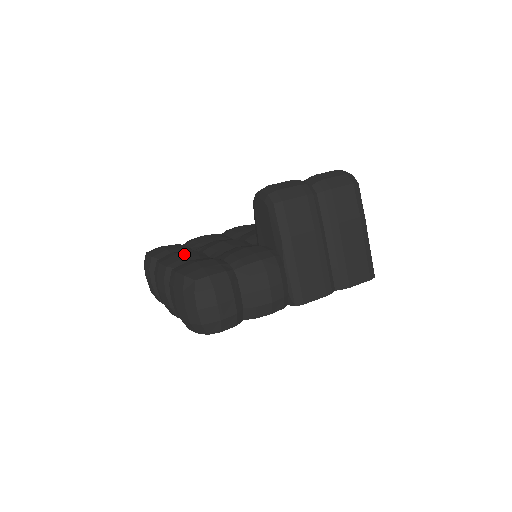
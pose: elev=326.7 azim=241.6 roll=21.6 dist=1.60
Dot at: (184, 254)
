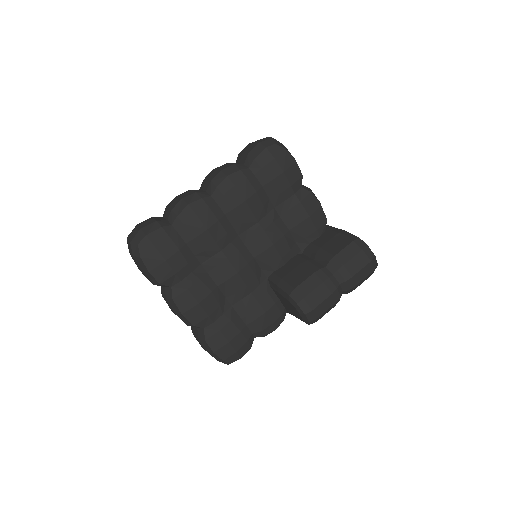
Dot at: (206, 306)
